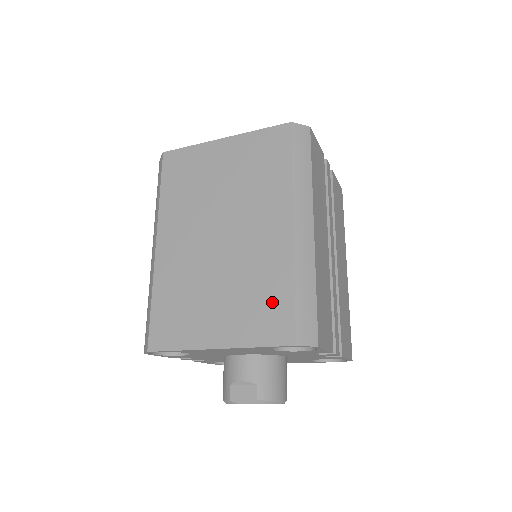
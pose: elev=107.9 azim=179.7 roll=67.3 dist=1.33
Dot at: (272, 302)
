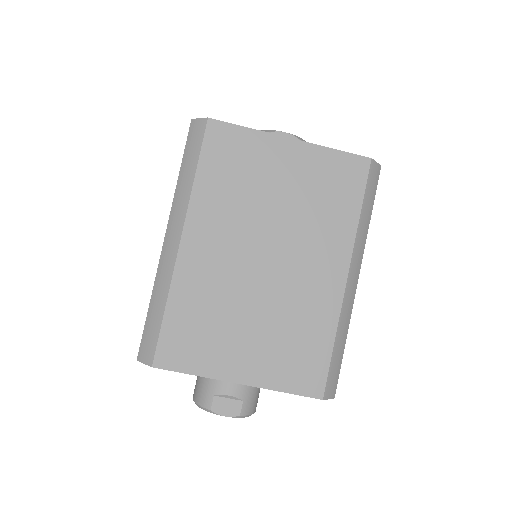
Dot at: (309, 351)
